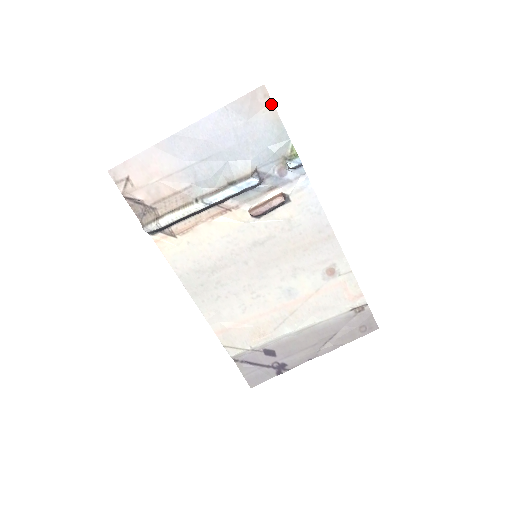
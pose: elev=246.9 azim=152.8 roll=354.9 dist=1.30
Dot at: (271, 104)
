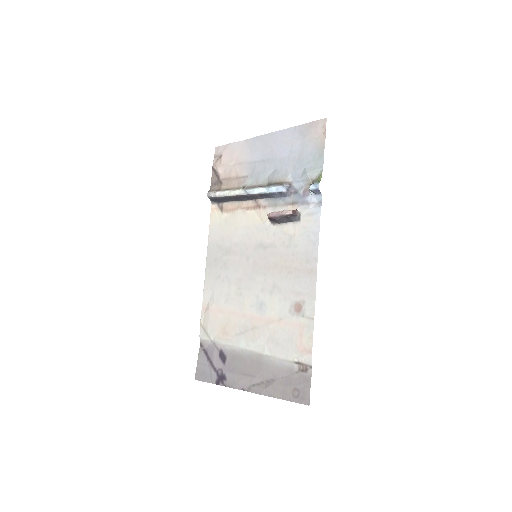
Dot at: (324, 135)
